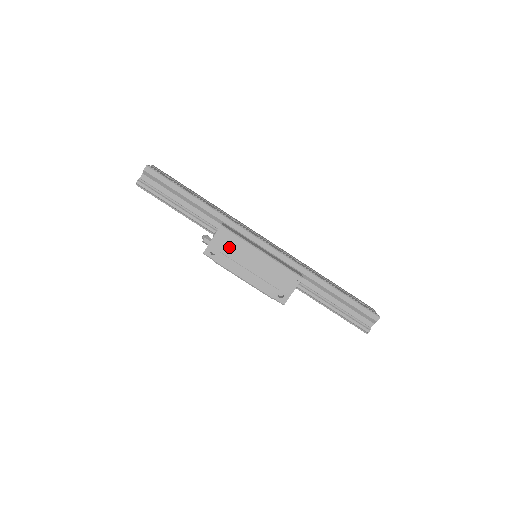
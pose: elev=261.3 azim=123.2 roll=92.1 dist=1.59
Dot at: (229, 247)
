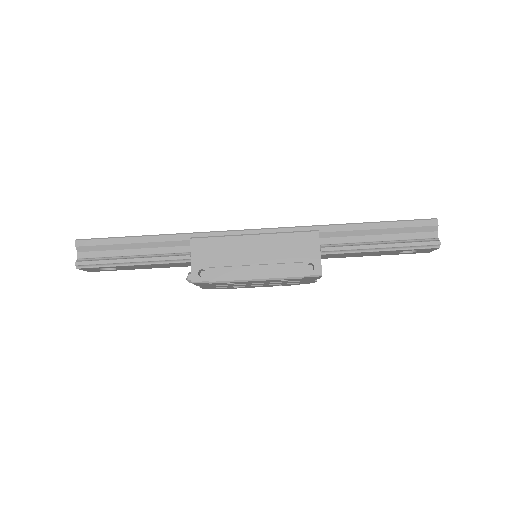
Dot at: (215, 255)
